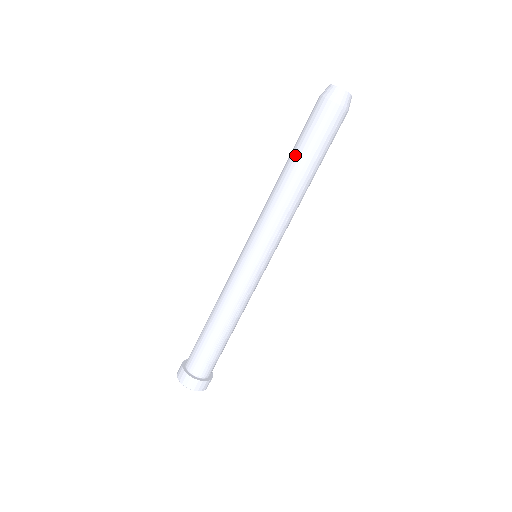
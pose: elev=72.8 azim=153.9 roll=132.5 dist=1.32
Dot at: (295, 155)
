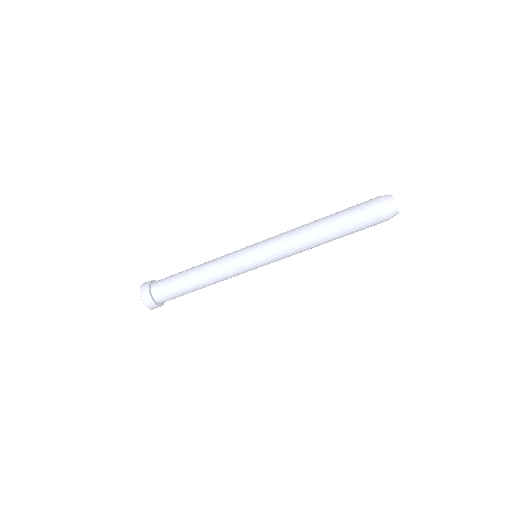
Dot at: (333, 216)
